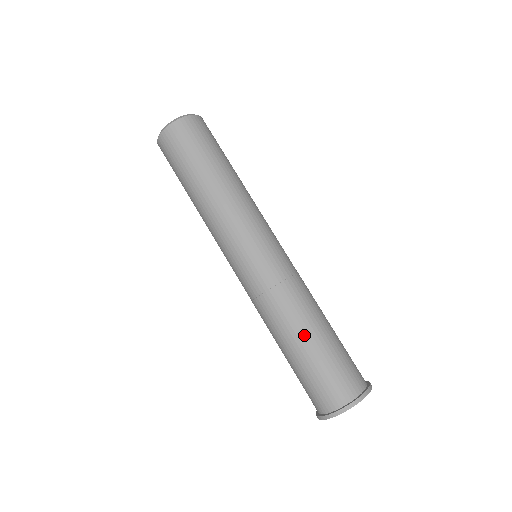
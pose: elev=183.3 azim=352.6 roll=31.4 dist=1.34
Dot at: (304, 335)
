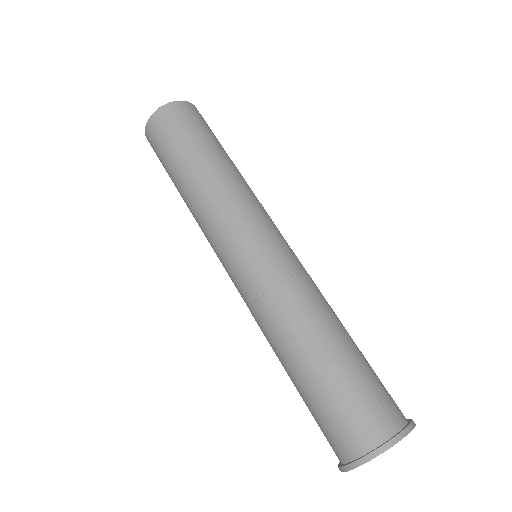
Dot at: (290, 366)
